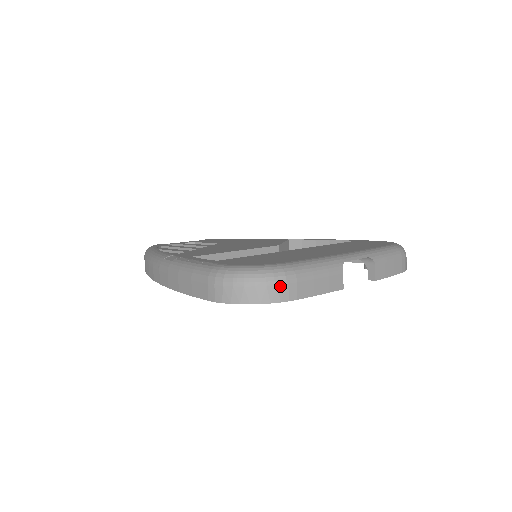
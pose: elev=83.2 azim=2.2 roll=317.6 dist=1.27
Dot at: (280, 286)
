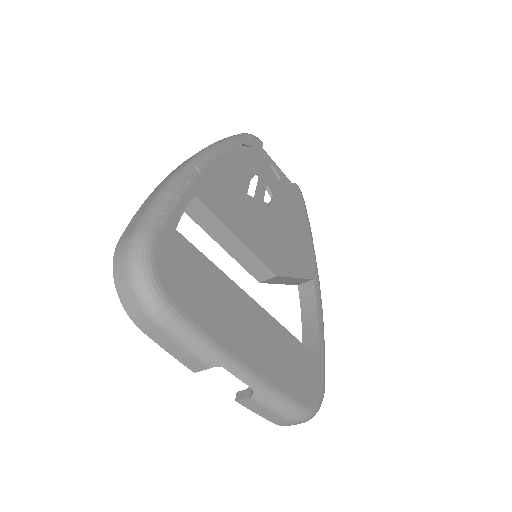
Dot at: (141, 312)
